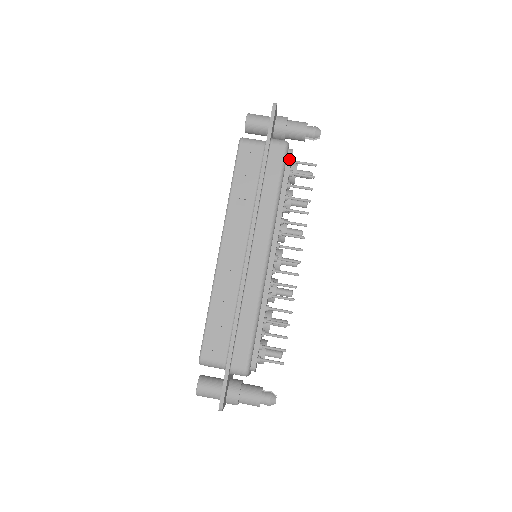
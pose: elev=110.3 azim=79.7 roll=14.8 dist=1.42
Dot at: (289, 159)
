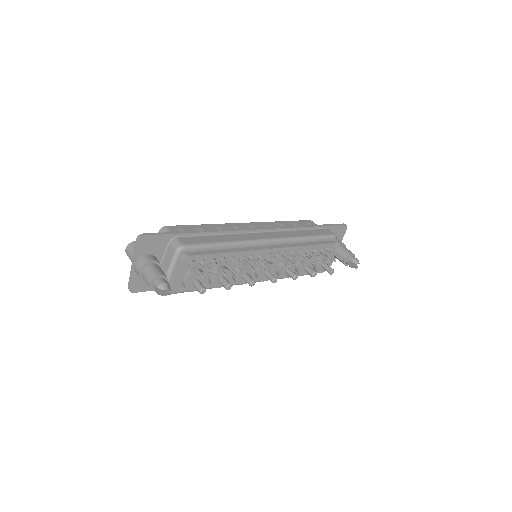
Dot at: (329, 242)
